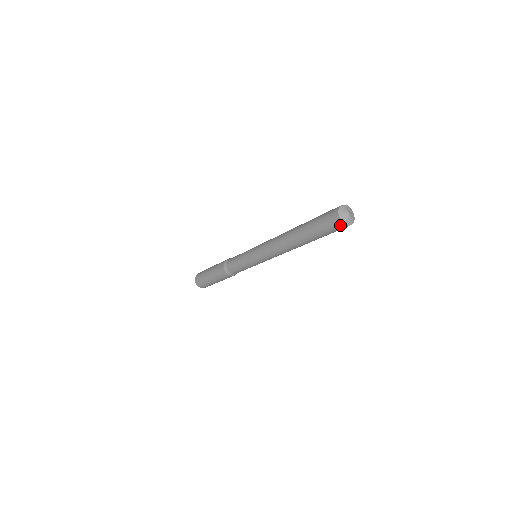
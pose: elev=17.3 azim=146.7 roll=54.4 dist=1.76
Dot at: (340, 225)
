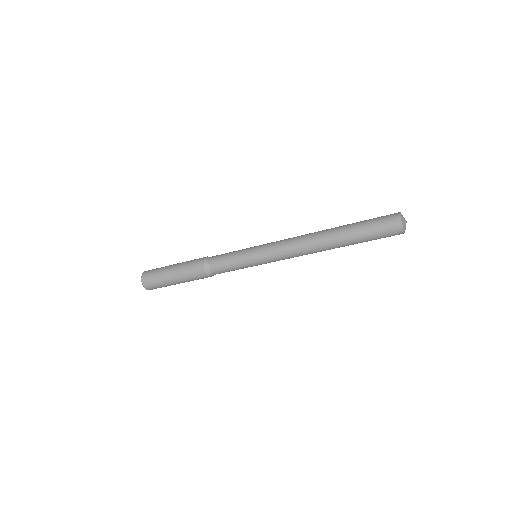
Dot at: (397, 226)
